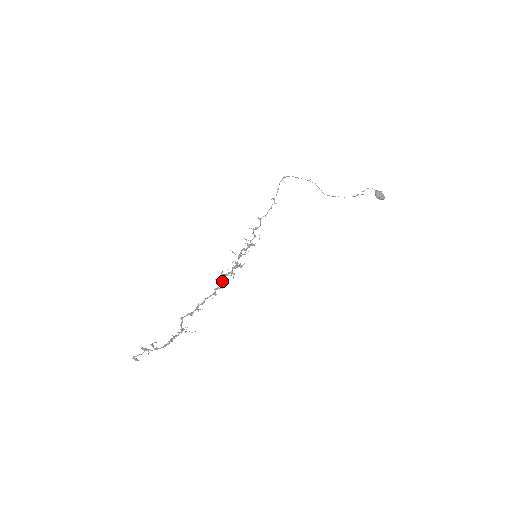
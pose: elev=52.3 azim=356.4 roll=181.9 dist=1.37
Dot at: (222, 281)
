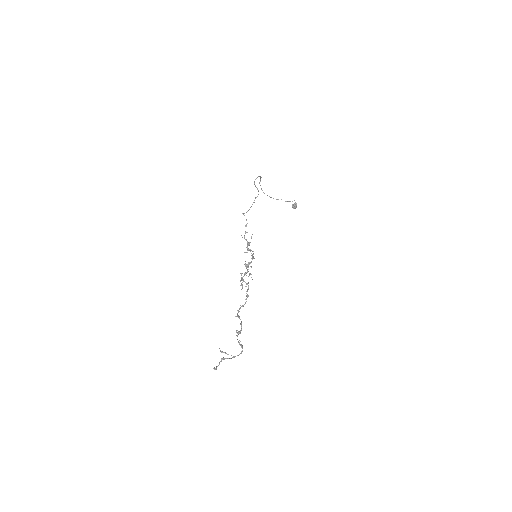
Dot at: (242, 280)
